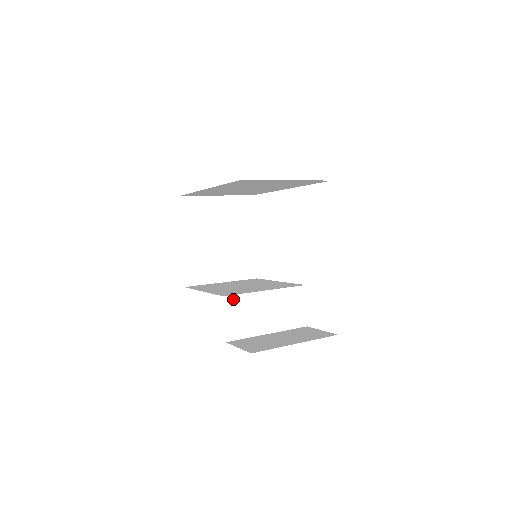
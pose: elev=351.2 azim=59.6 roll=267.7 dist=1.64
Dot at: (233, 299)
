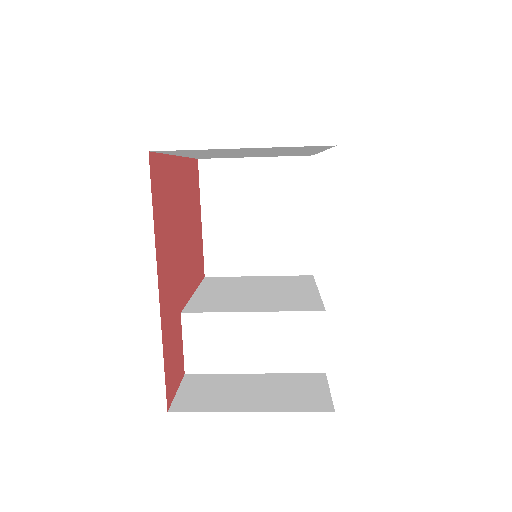
Dot at: (197, 318)
